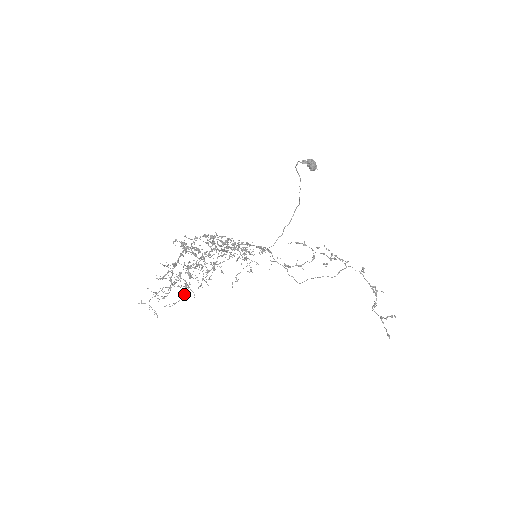
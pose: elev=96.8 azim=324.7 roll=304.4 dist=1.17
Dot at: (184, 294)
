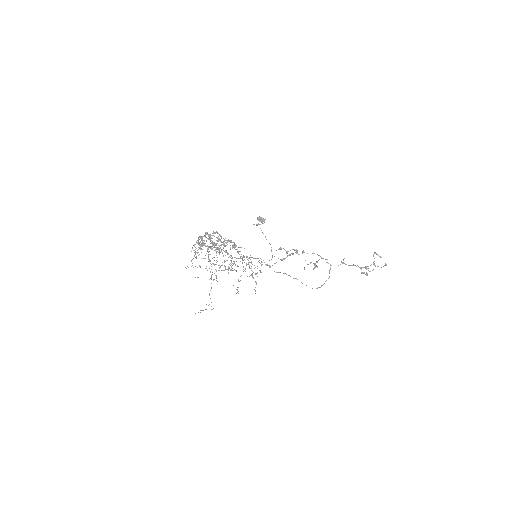
Dot at: occluded
